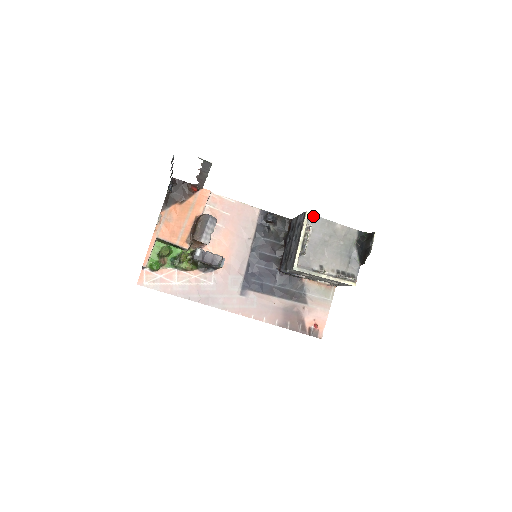
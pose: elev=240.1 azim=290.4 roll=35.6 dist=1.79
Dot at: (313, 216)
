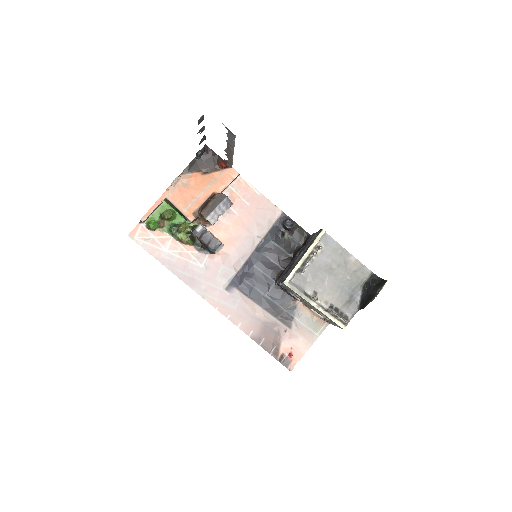
Dot at: (329, 237)
